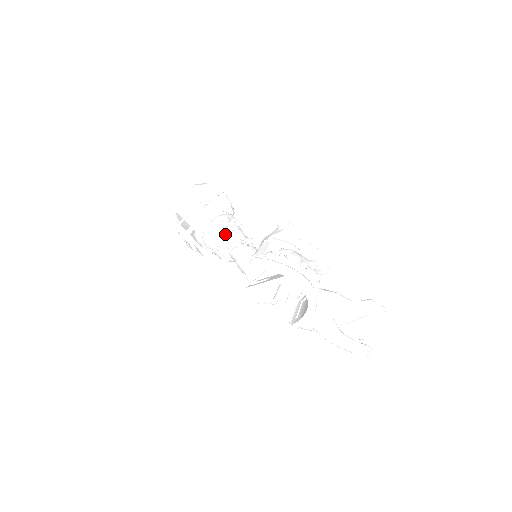
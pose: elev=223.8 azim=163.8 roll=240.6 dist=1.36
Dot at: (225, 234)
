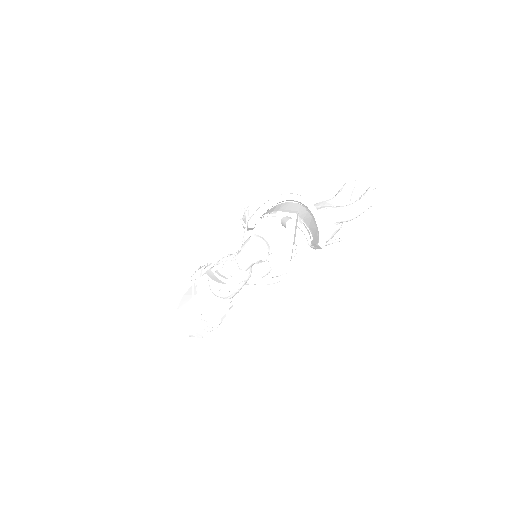
Dot at: (222, 263)
